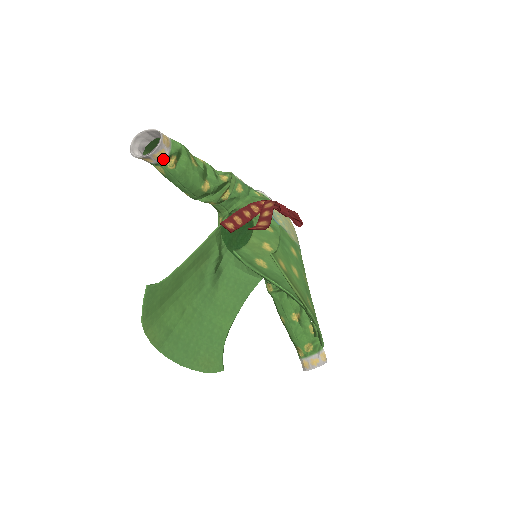
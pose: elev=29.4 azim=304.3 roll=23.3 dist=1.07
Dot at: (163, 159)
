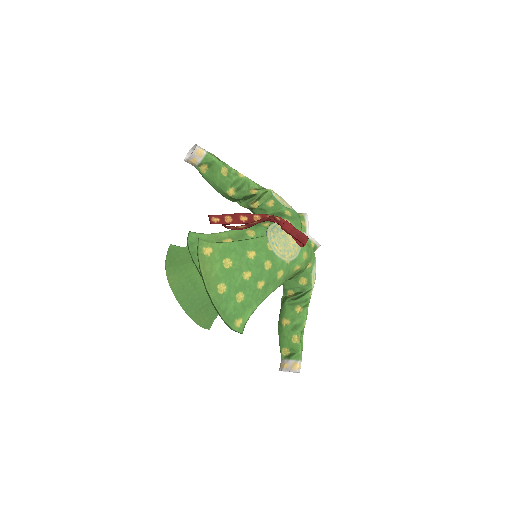
Dot at: (197, 165)
